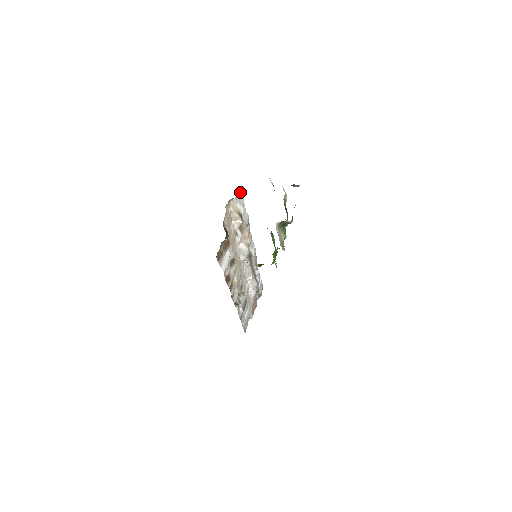
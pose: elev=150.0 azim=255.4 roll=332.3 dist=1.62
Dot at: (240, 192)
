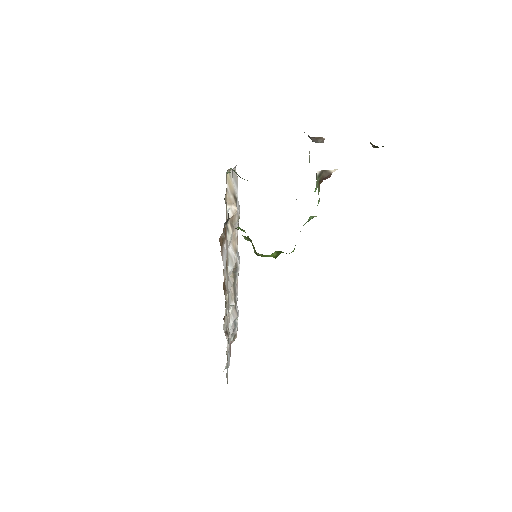
Dot at: (235, 166)
